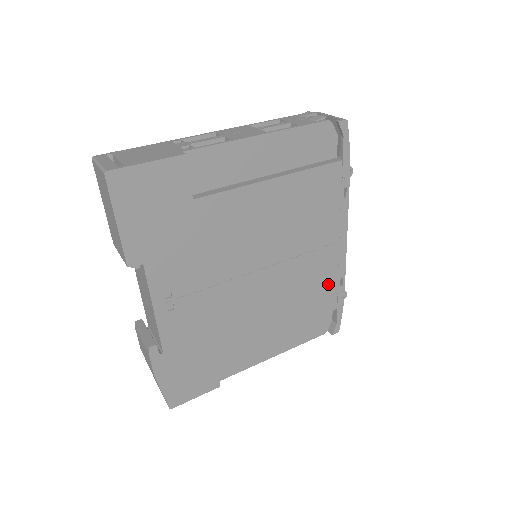
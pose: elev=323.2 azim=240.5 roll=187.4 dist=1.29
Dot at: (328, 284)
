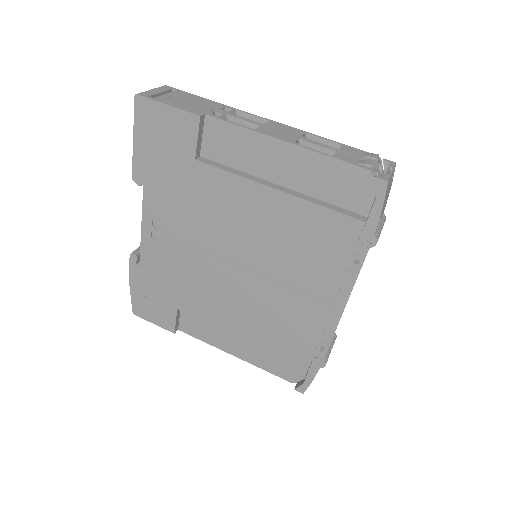
Dot at: (306, 337)
